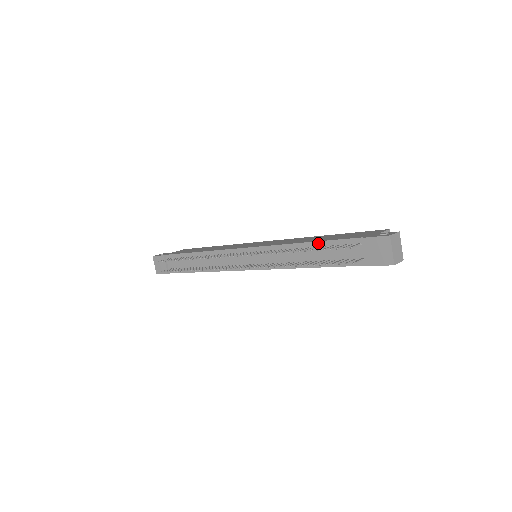
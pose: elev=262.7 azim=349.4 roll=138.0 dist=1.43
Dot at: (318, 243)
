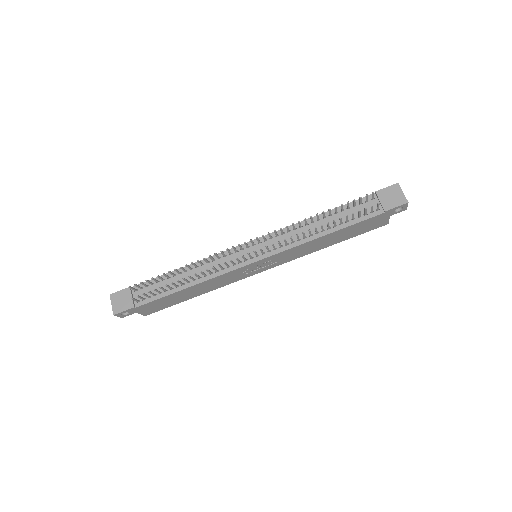
Dot at: (333, 210)
